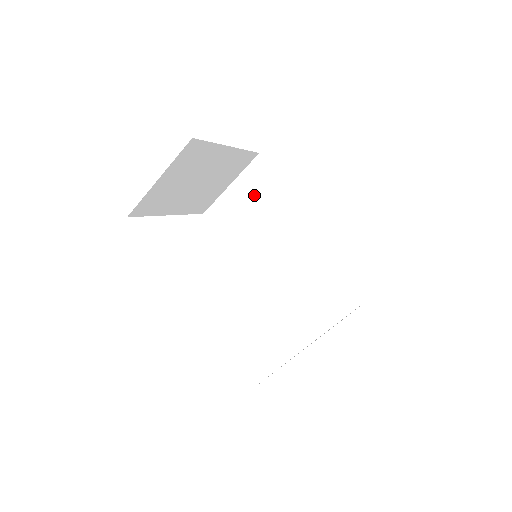
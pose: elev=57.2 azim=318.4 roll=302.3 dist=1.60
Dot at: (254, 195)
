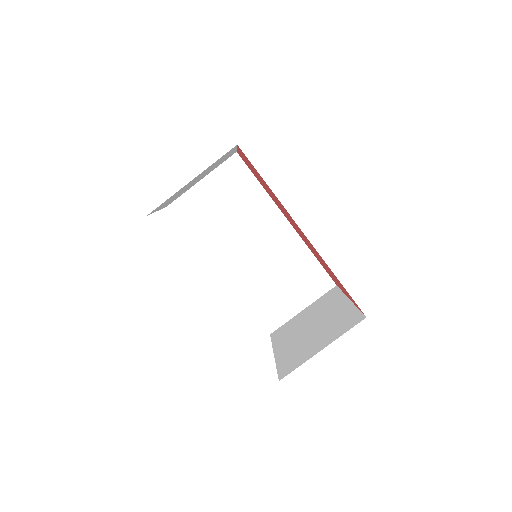
Dot at: (228, 192)
